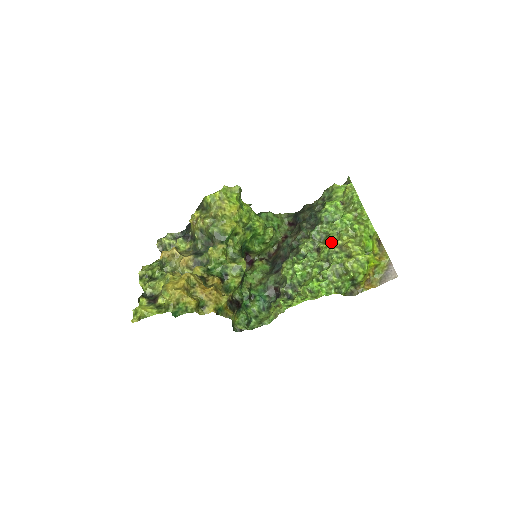
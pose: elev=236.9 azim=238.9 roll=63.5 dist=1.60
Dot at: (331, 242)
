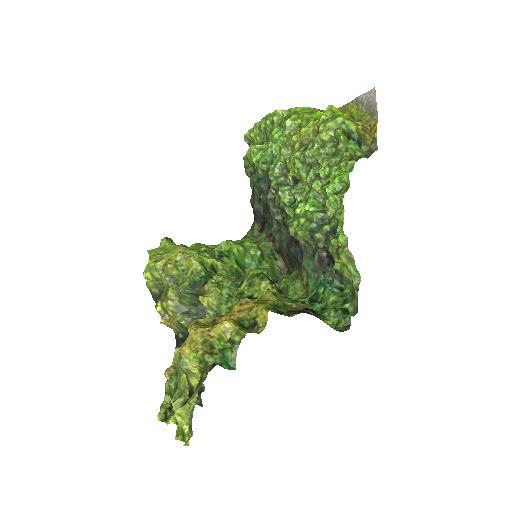
Dot at: (292, 158)
